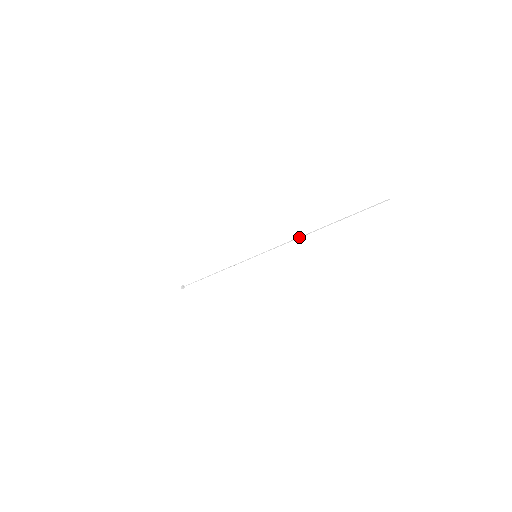
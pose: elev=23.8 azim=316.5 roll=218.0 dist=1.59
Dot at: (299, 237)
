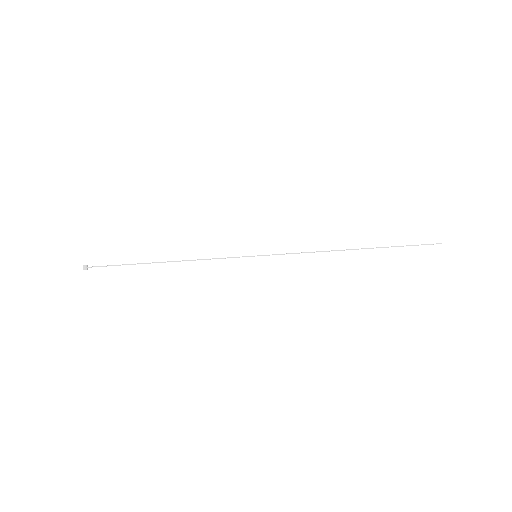
Dot at: occluded
